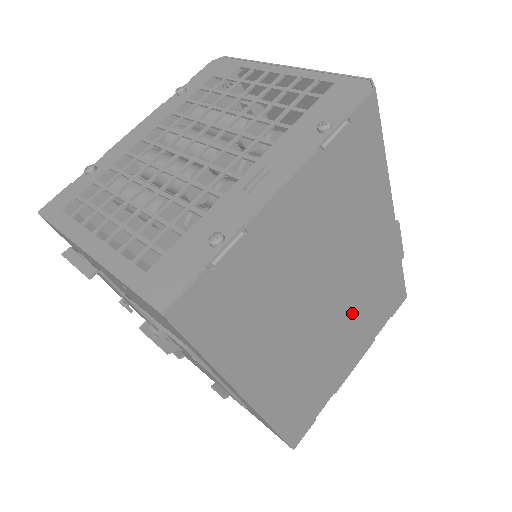
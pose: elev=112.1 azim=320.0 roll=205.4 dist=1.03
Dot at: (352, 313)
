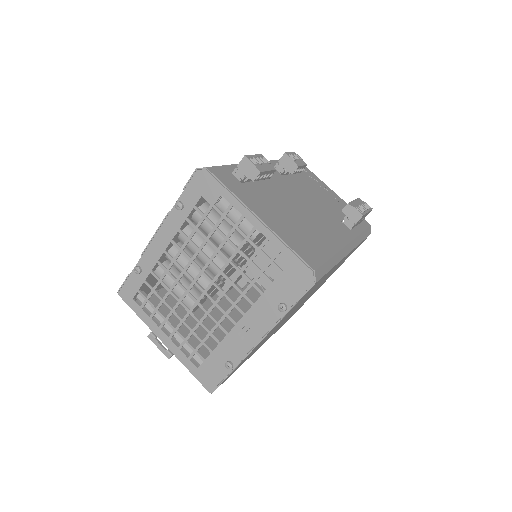
Dot at: occluded
